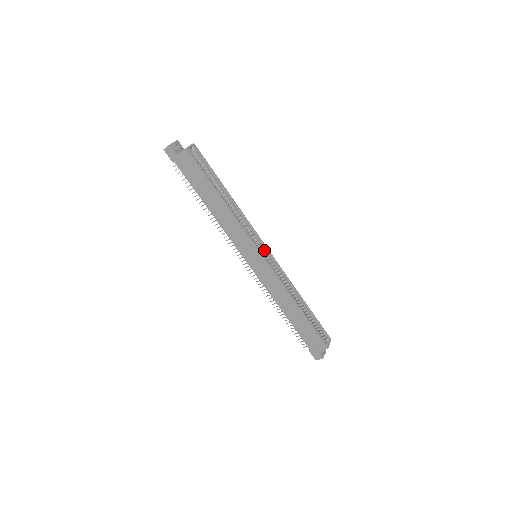
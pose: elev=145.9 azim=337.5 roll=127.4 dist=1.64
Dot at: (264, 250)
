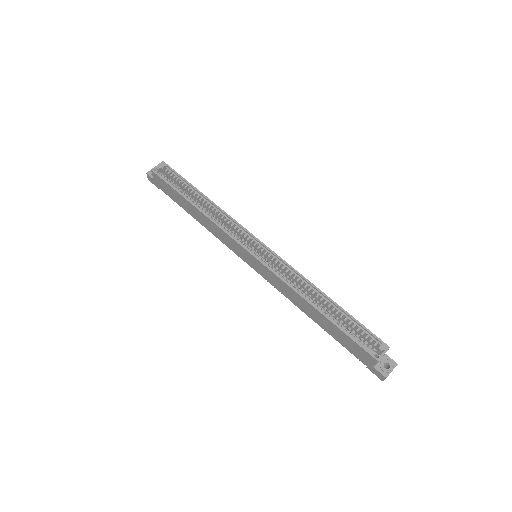
Dot at: (258, 246)
